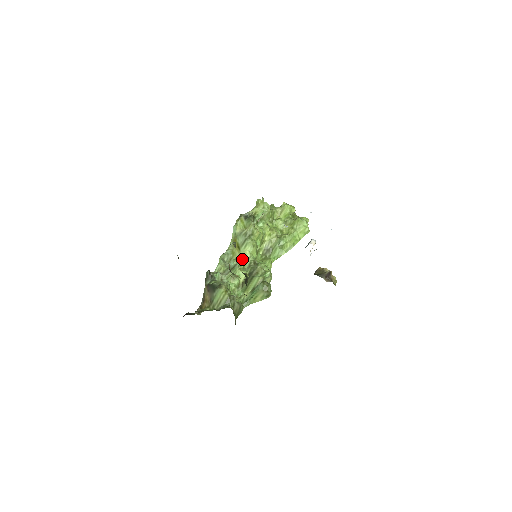
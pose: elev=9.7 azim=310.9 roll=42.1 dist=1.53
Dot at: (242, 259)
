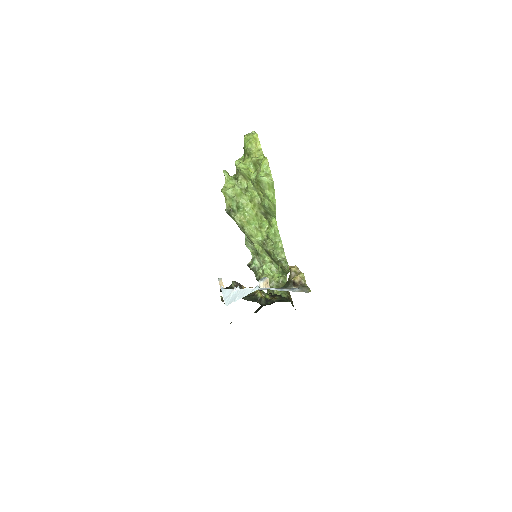
Dot at: (255, 245)
